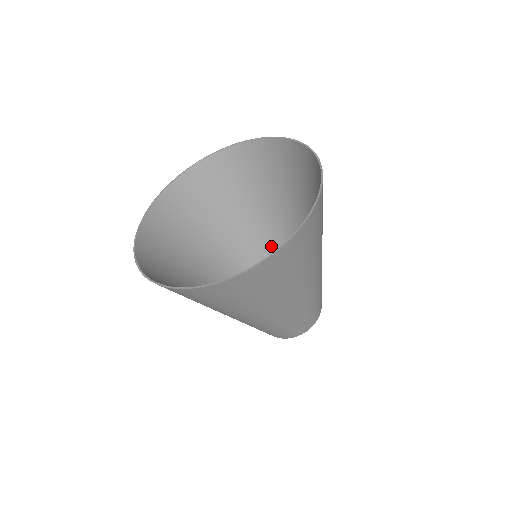
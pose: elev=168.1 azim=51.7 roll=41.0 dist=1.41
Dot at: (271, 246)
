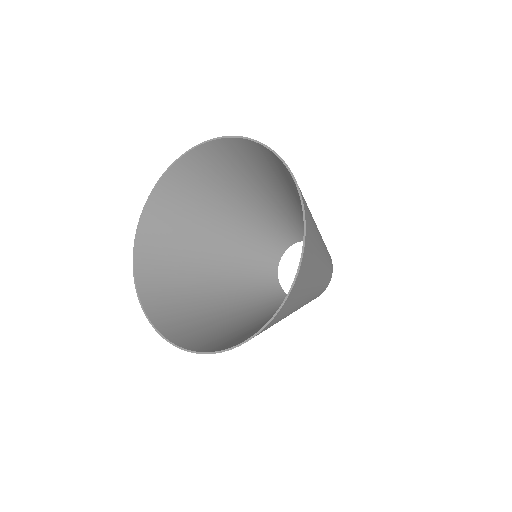
Dot at: (257, 225)
